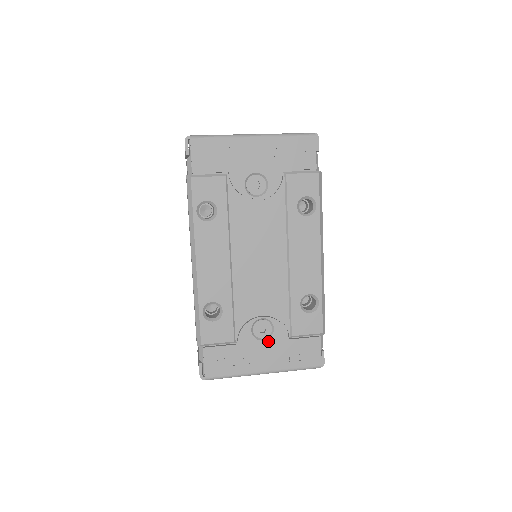
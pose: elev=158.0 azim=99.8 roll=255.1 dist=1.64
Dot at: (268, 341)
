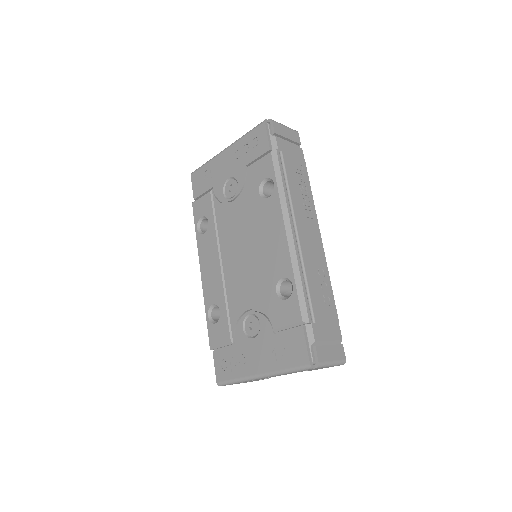
Dot at: (257, 338)
